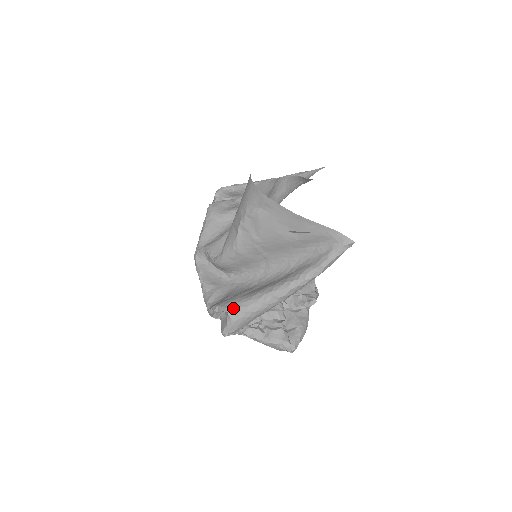
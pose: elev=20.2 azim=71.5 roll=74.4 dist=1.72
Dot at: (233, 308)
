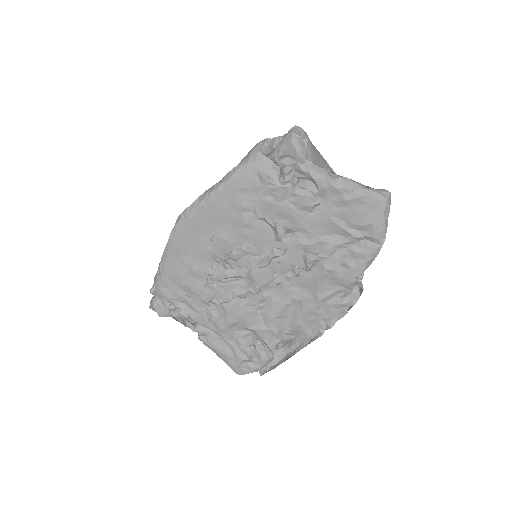
Dot at: occluded
